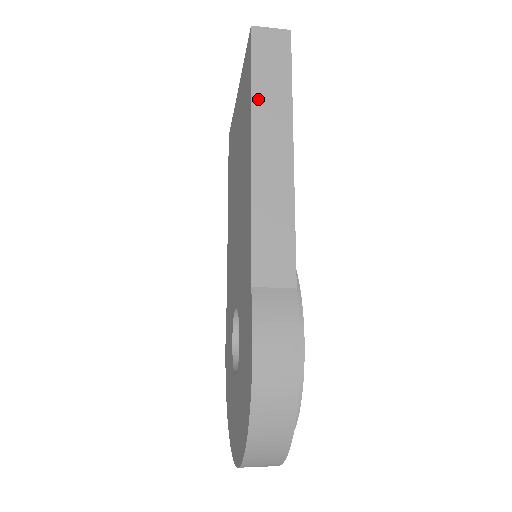
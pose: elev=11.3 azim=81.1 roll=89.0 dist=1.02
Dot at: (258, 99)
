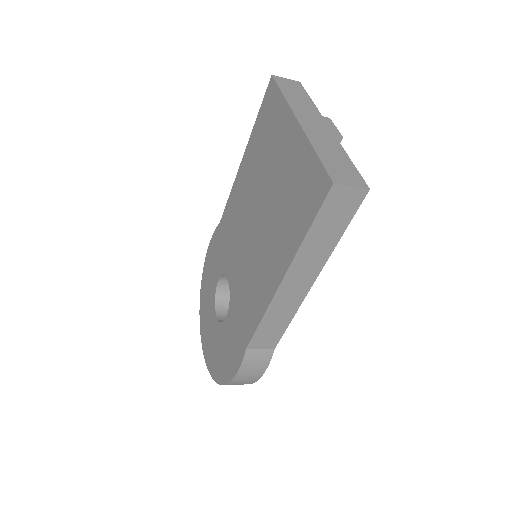
Dot at: (306, 247)
